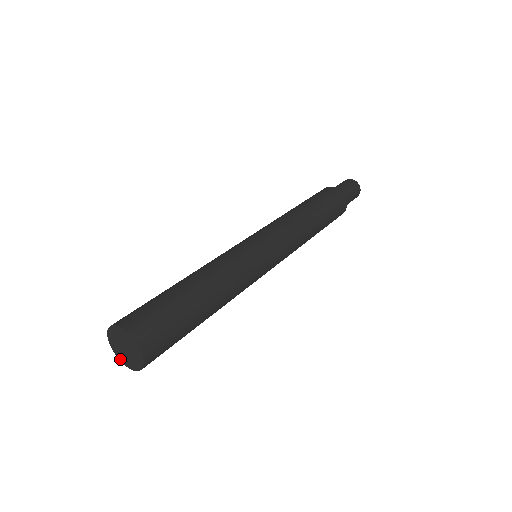
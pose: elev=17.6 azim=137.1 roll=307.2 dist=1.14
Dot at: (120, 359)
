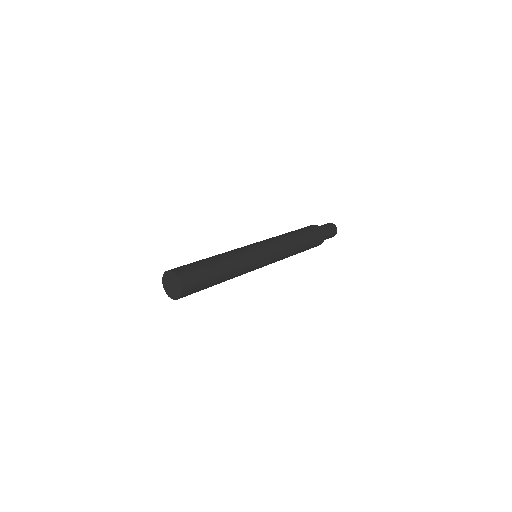
Dot at: (173, 298)
